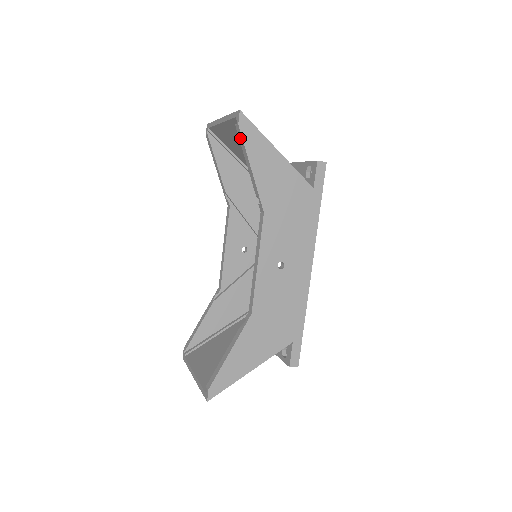
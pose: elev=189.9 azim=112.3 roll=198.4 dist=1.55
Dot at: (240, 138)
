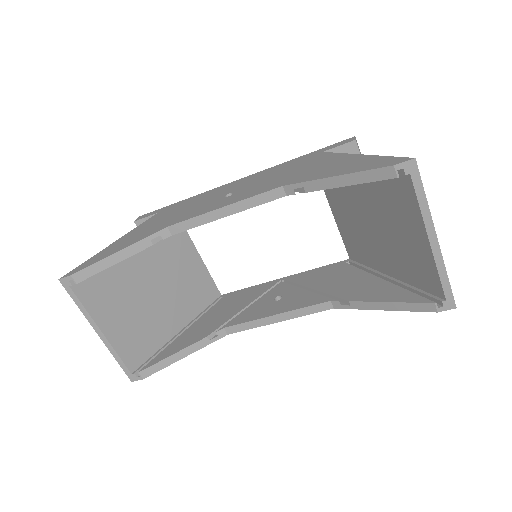
Dot at: (419, 307)
